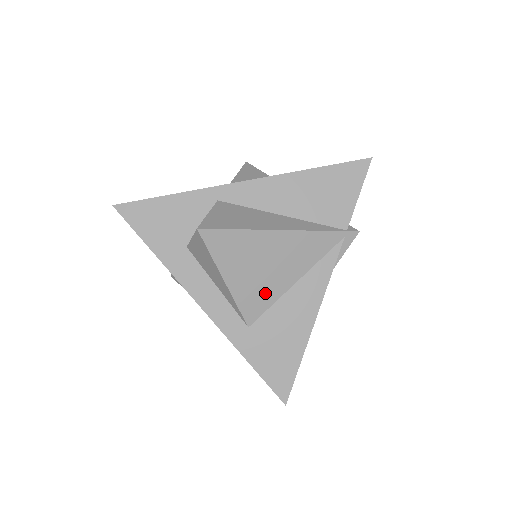
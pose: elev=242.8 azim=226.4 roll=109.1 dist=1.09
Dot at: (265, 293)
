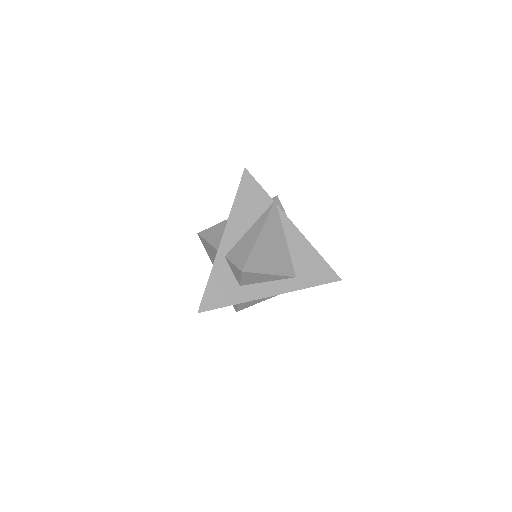
Dot at: (284, 259)
